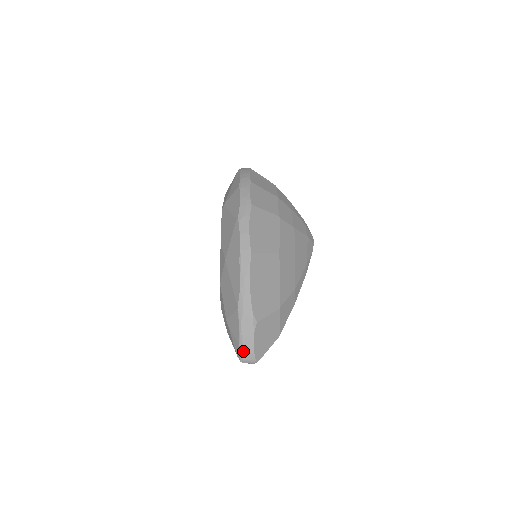
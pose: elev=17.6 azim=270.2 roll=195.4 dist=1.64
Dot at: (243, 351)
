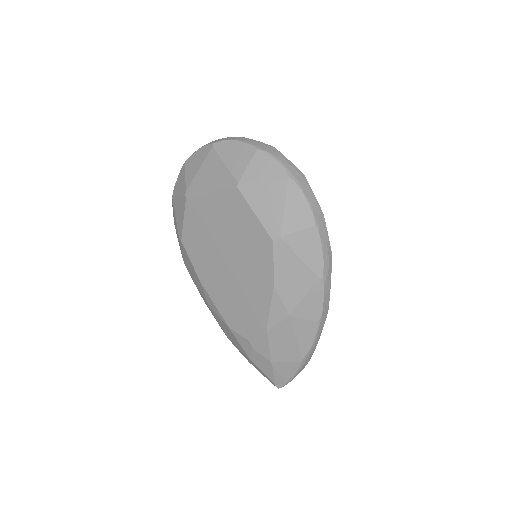
Dot at: occluded
